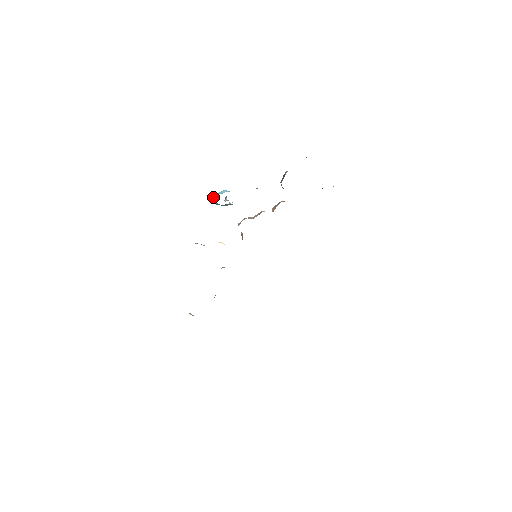
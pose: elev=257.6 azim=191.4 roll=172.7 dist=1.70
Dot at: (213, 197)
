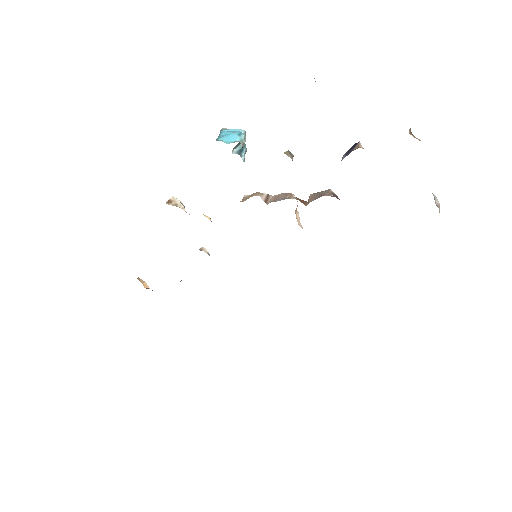
Dot at: occluded
